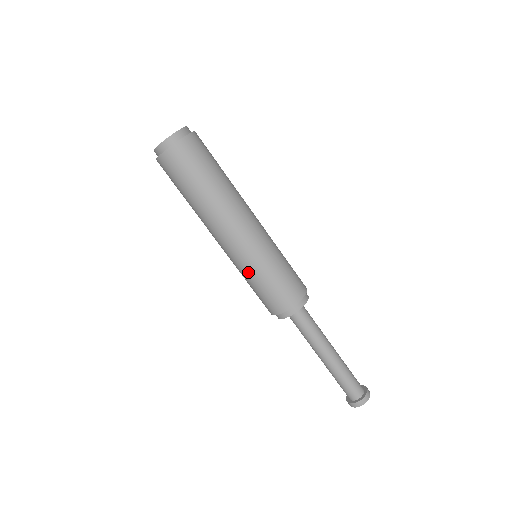
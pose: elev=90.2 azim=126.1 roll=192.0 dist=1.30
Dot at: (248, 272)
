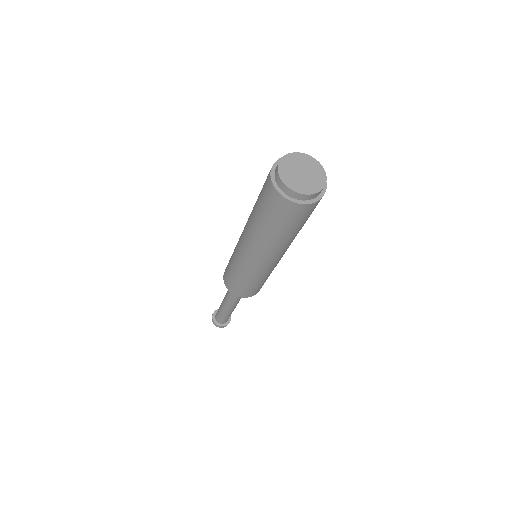
Dot at: (236, 265)
